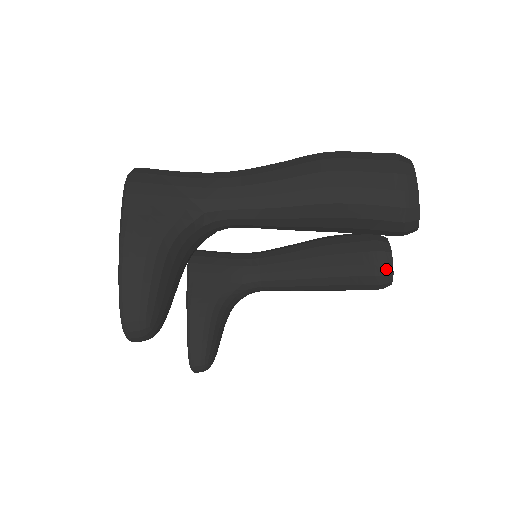
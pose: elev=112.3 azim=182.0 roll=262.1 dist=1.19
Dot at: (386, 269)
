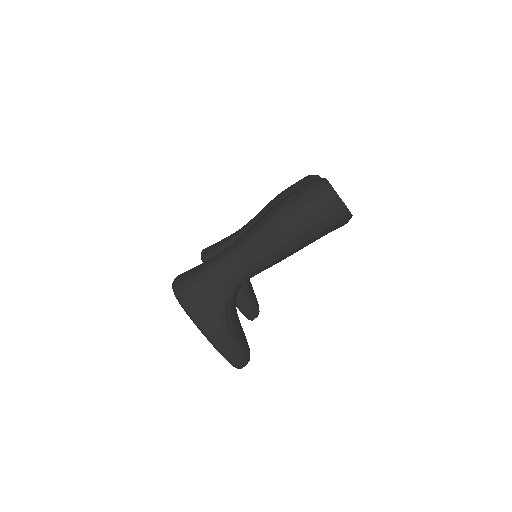
Dot at: occluded
